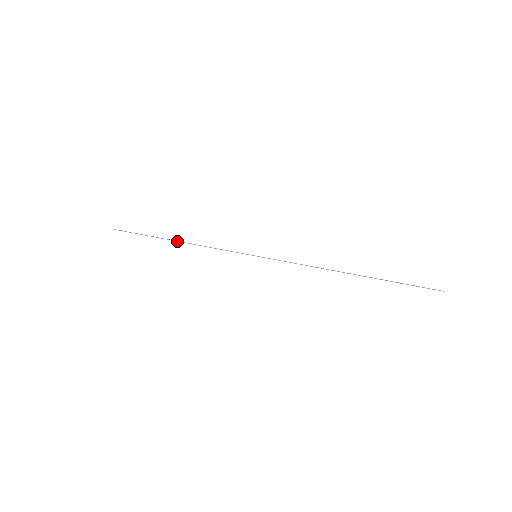
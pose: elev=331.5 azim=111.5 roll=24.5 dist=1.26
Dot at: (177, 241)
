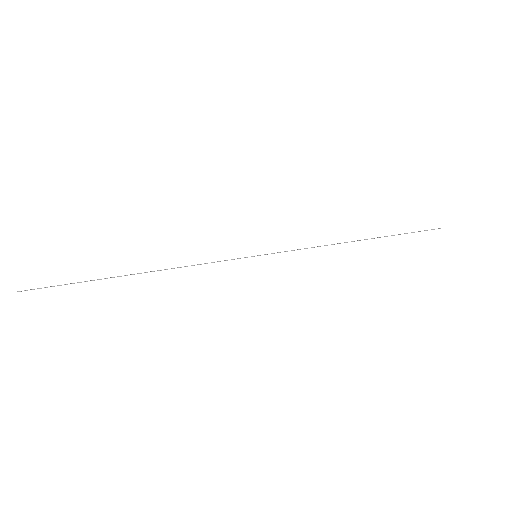
Dot at: (141, 273)
